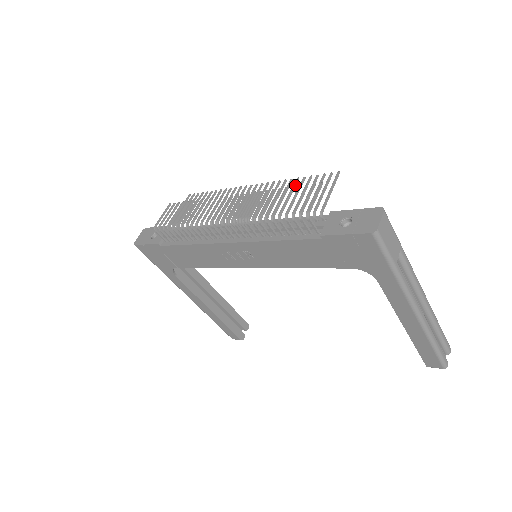
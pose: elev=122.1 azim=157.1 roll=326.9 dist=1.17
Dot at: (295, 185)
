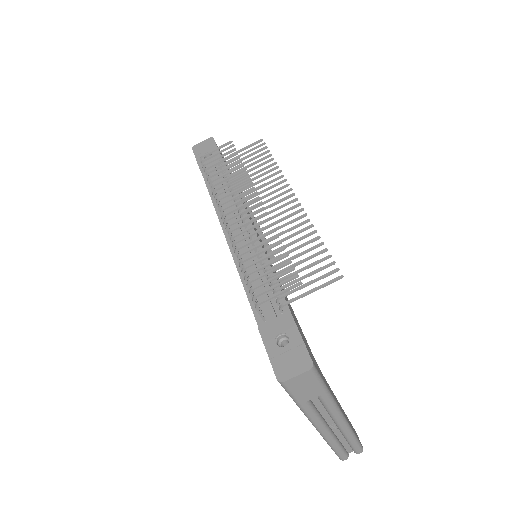
Dot at: (309, 243)
